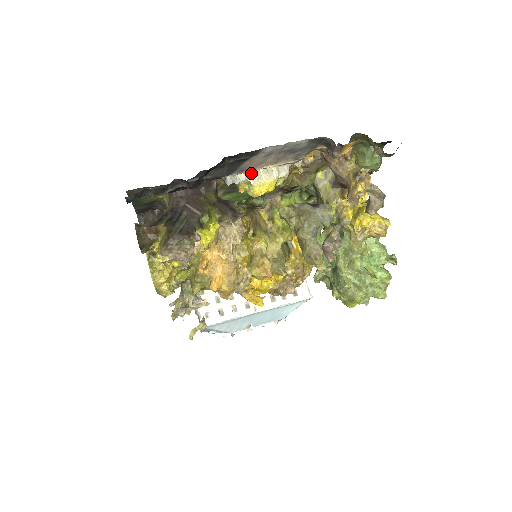
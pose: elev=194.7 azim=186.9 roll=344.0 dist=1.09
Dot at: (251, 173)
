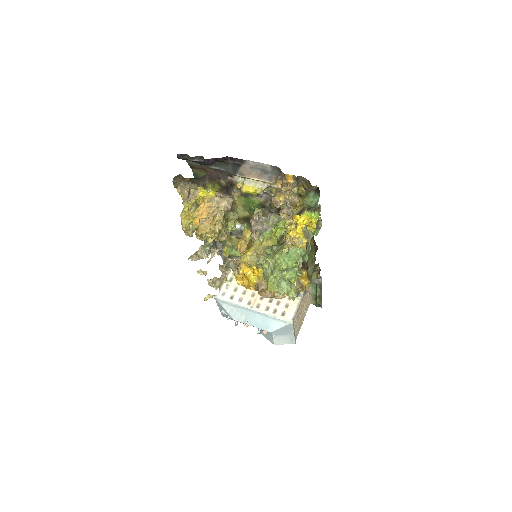
Dot at: (247, 180)
